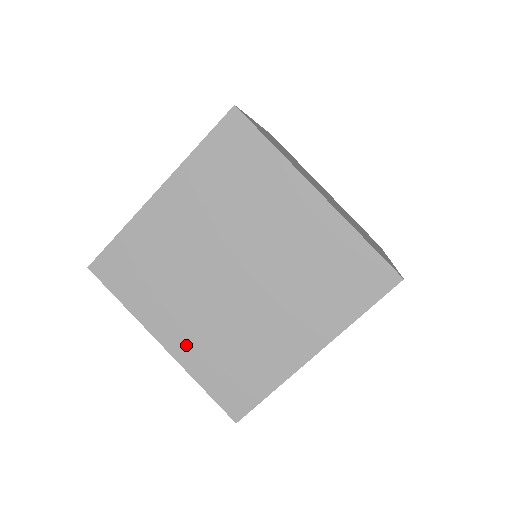
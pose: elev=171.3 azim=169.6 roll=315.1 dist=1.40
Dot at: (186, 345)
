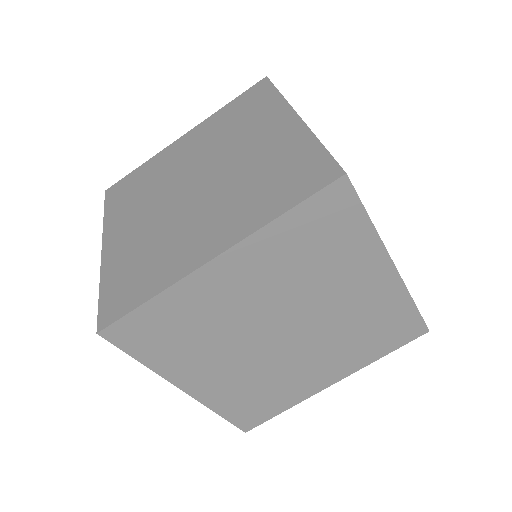
Dot at: (212, 389)
